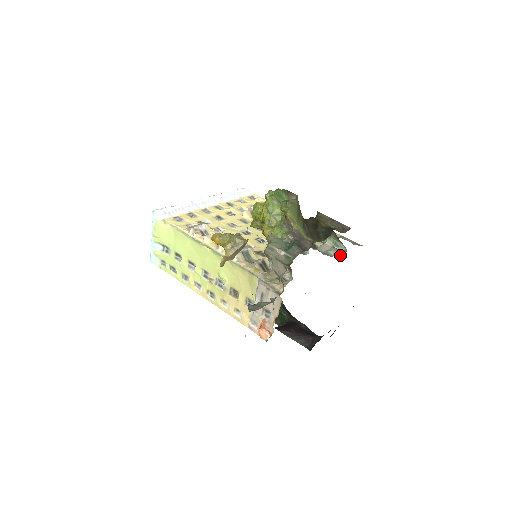
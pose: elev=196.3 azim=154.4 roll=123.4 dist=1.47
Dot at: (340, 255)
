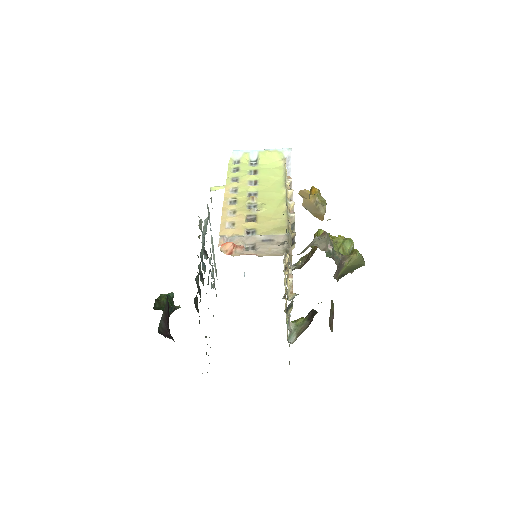
Dot at: occluded
